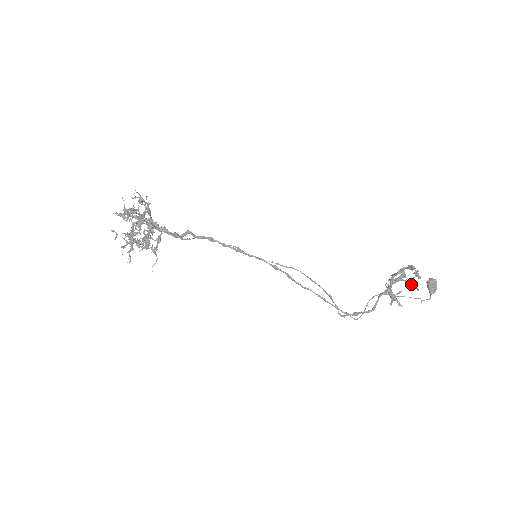
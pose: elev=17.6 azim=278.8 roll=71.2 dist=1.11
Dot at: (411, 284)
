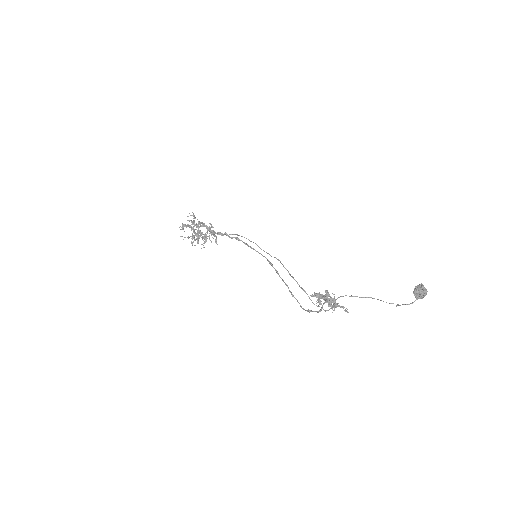
Dot at: (330, 304)
